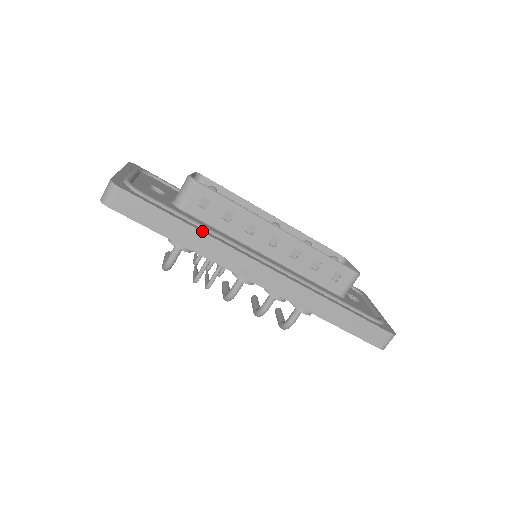
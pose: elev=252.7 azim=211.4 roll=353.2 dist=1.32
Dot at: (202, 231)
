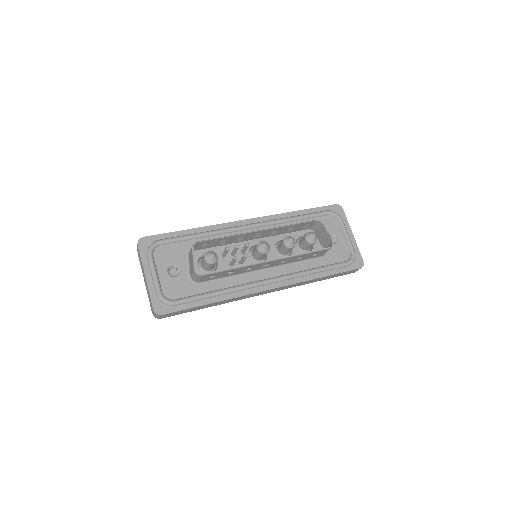
Dot at: (222, 300)
